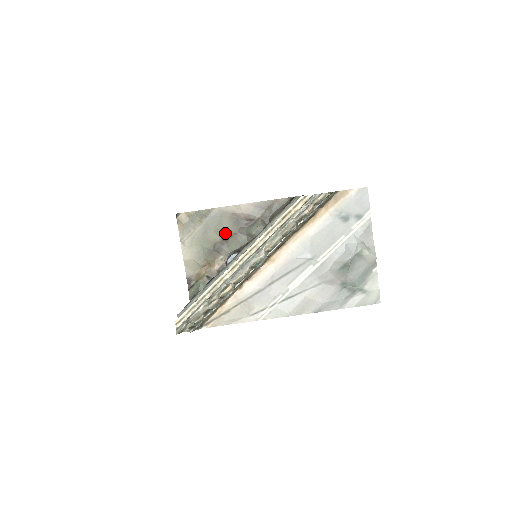
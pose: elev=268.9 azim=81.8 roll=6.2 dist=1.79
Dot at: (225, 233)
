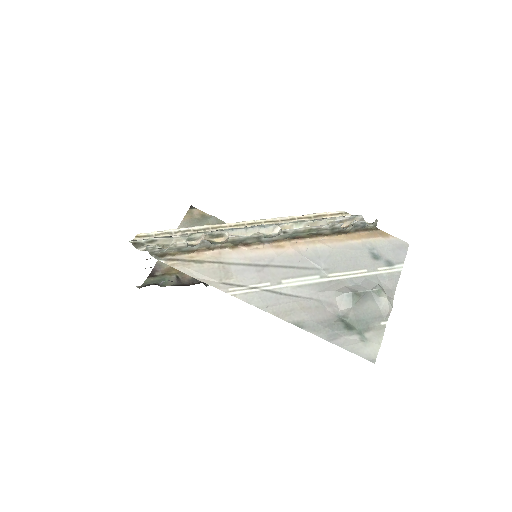
Dot at: occluded
